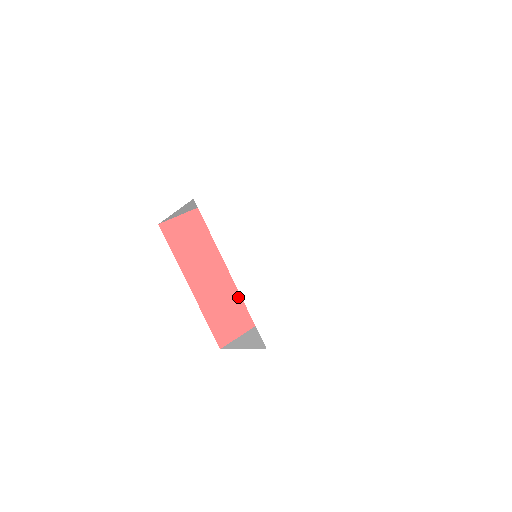
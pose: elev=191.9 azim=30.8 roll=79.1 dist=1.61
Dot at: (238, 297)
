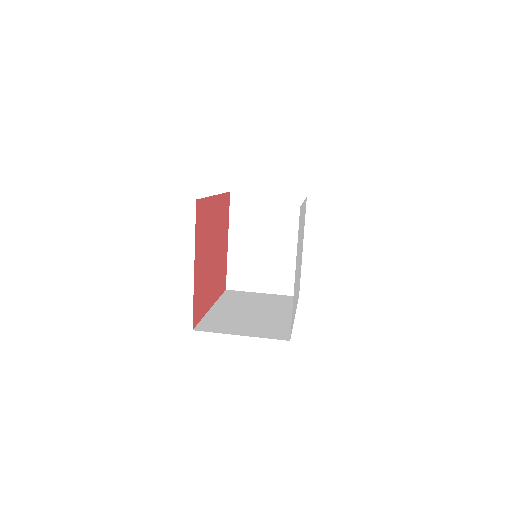
Dot at: (220, 260)
